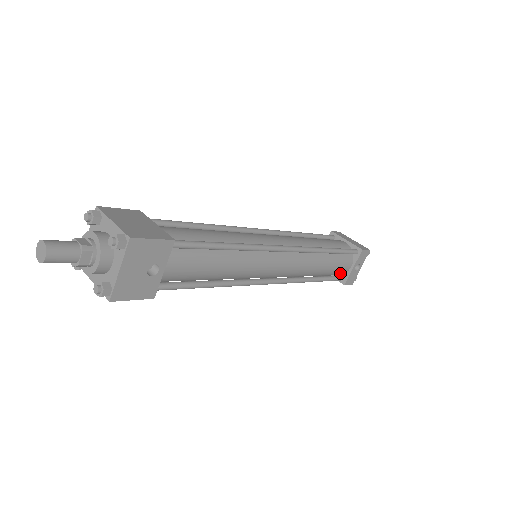
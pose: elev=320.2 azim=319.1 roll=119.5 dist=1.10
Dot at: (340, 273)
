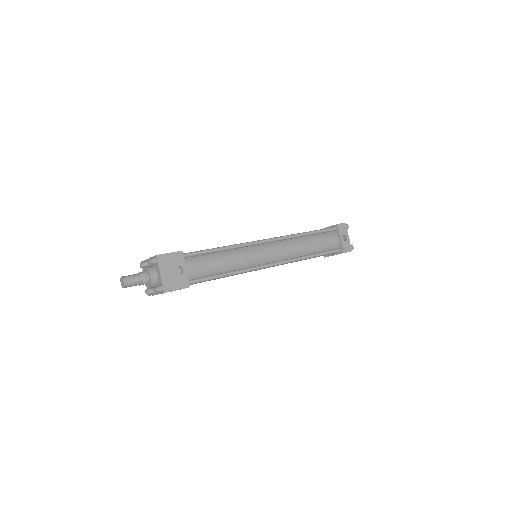
Dot at: (334, 247)
